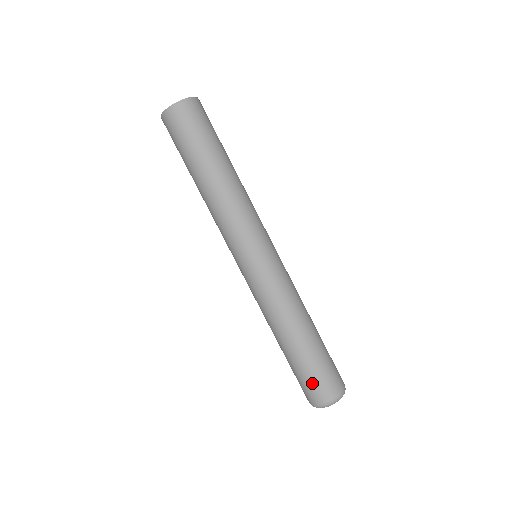
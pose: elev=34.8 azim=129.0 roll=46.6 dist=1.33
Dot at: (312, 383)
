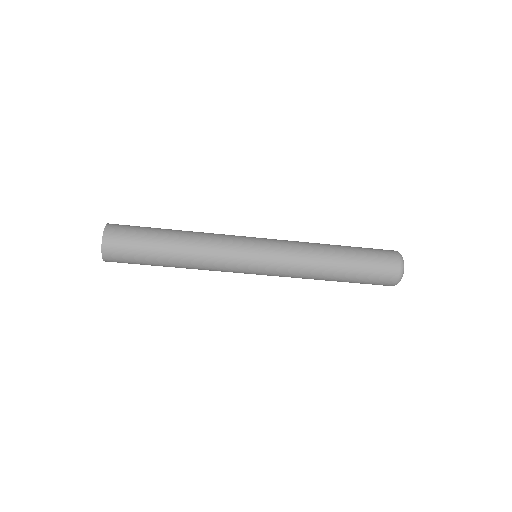
Dot at: (377, 279)
